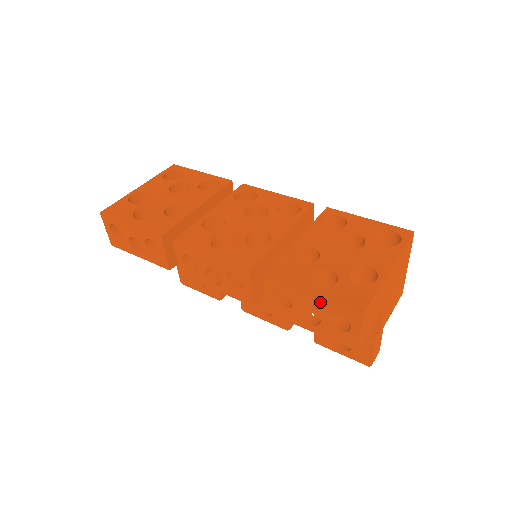
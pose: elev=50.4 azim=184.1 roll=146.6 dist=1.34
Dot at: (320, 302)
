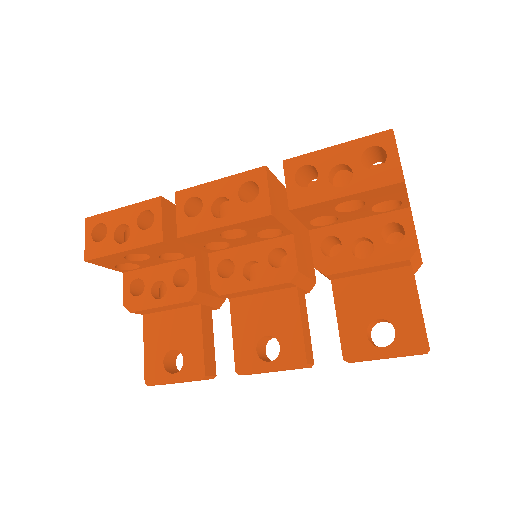
Dot at: (347, 147)
